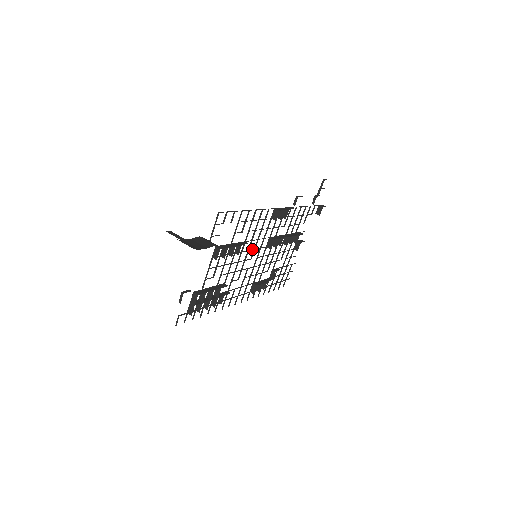
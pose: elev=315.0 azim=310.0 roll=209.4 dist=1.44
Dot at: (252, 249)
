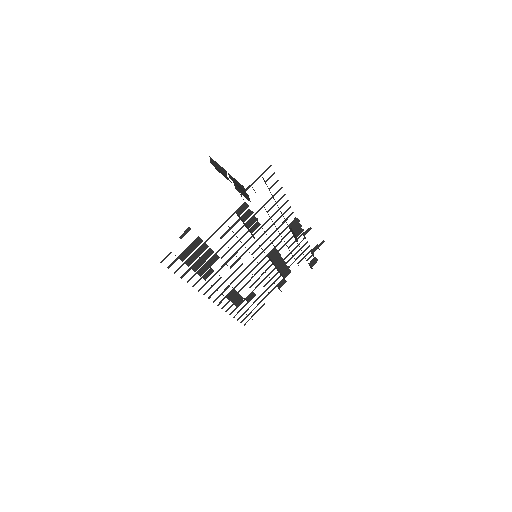
Dot at: occluded
